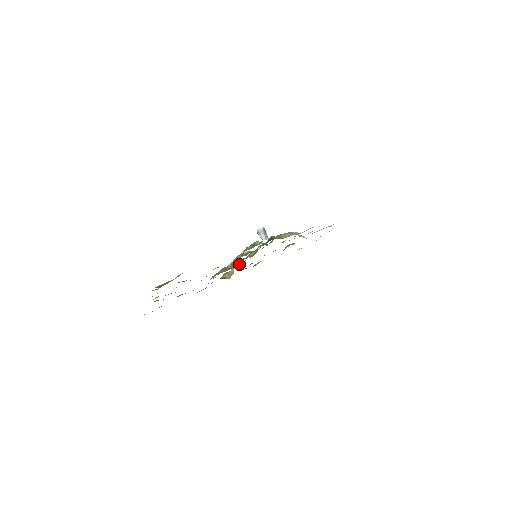
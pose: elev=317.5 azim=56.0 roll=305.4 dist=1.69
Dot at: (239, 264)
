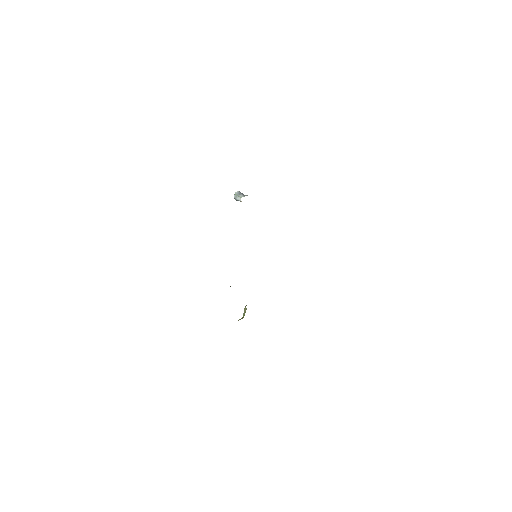
Dot at: occluded
